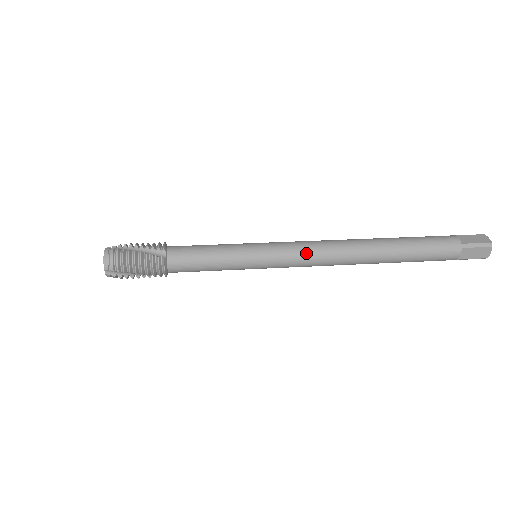
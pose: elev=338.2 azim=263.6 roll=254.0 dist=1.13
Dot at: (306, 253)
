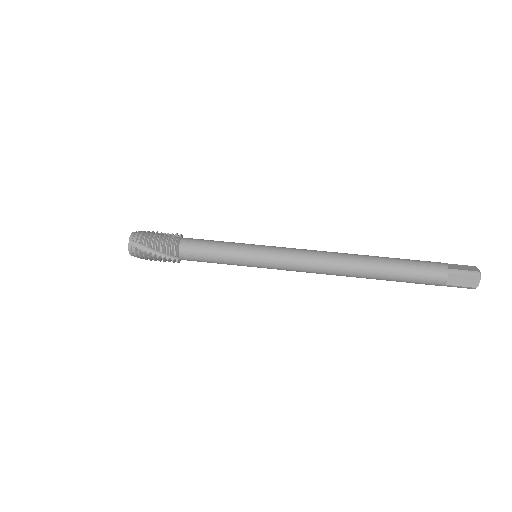
Dot at: (297, 271)
